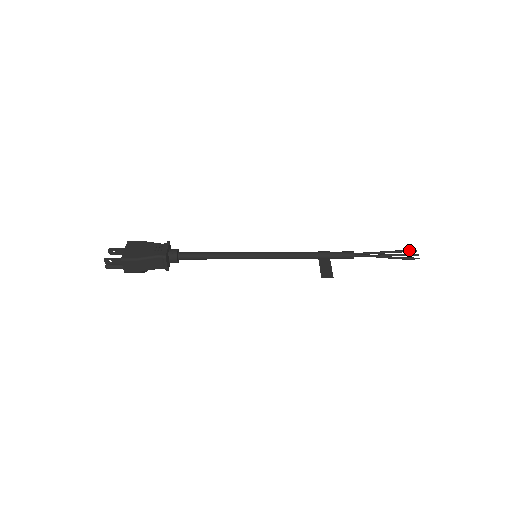
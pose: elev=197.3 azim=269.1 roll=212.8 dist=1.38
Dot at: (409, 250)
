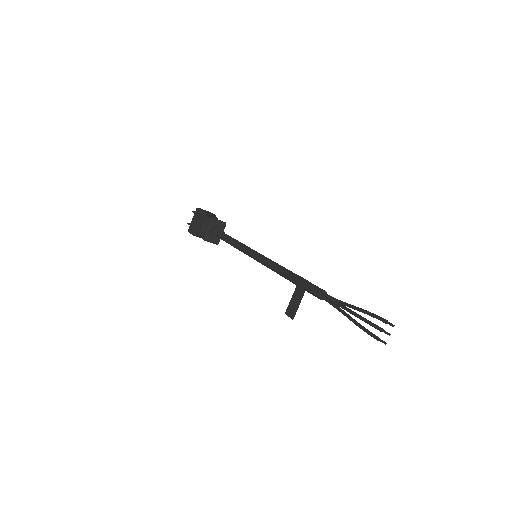
Dot at: (382, 320)
